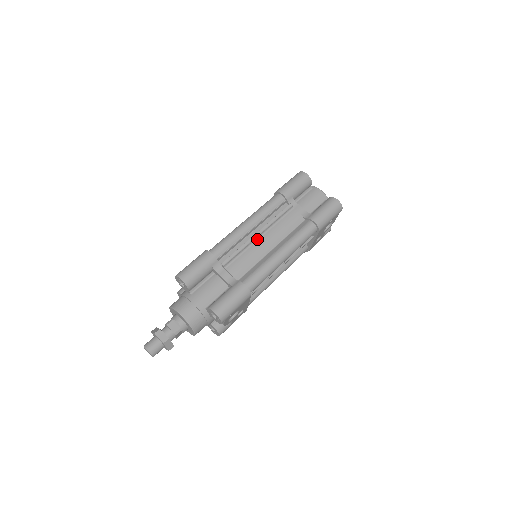
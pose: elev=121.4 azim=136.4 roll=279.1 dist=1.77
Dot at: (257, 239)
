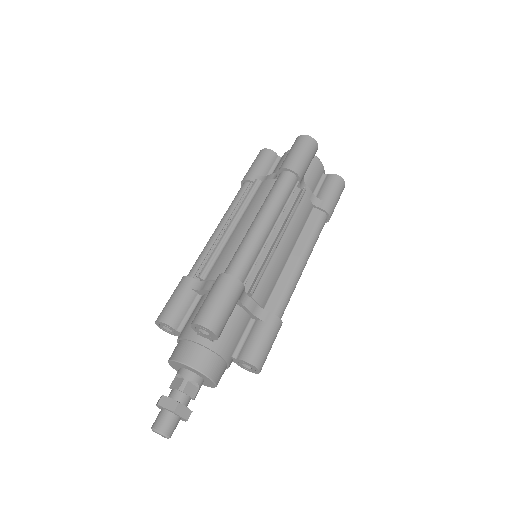
Dot at: (277, 245)
